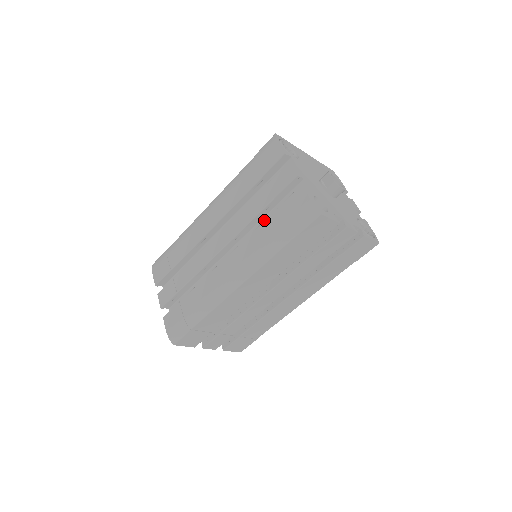
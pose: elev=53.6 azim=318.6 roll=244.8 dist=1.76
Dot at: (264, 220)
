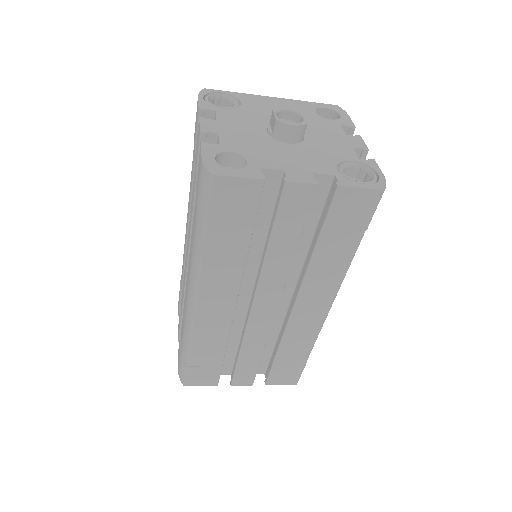
Dot at: occluded
